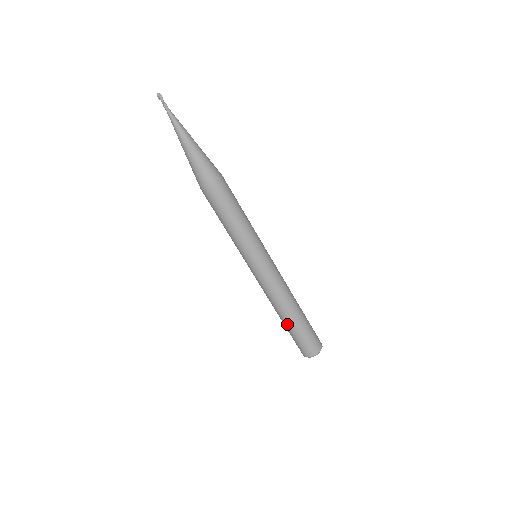
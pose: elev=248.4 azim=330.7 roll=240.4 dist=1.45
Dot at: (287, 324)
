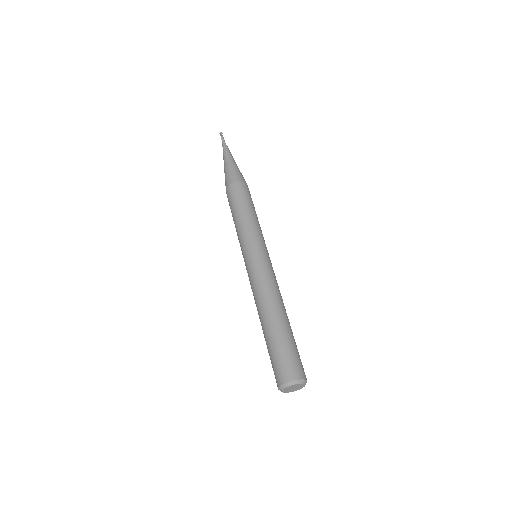
Dot at: (264, 333)
